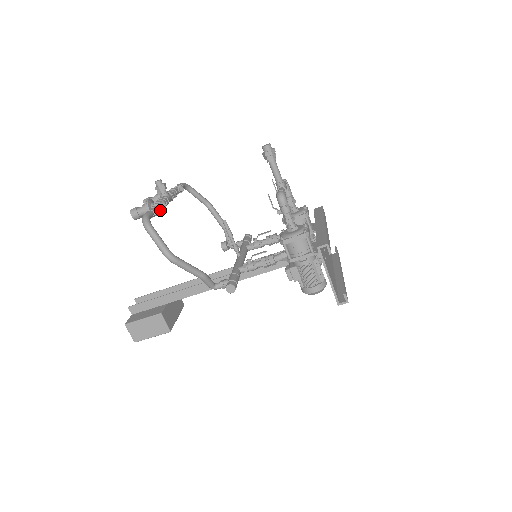
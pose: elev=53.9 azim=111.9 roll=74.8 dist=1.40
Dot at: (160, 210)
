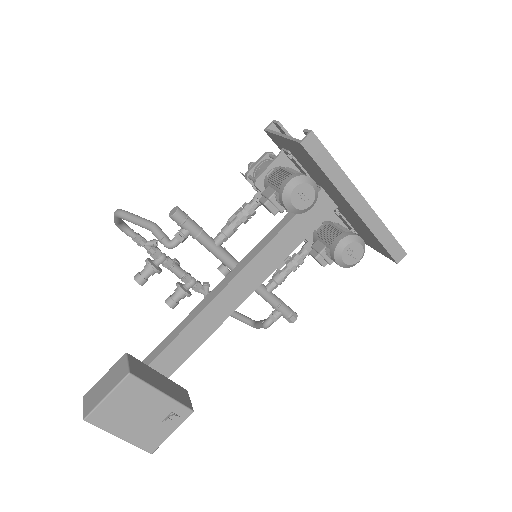
Dot at: (153, 249)
